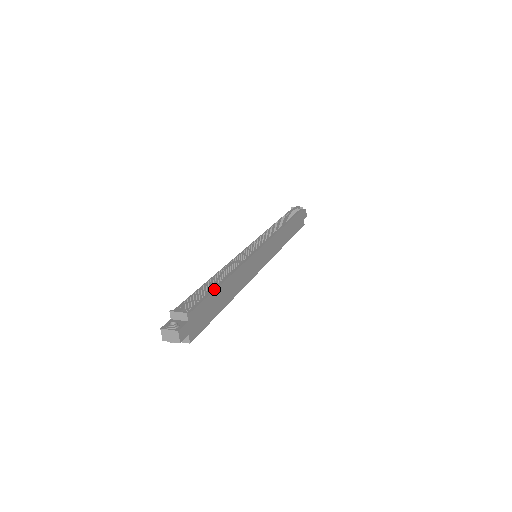
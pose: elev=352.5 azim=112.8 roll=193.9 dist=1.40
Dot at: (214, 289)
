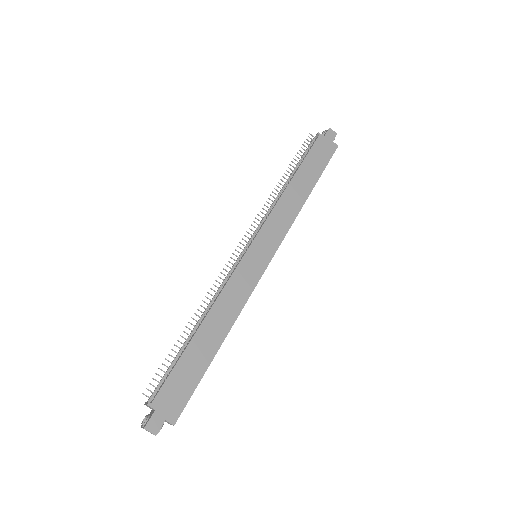
Dot at: (183, 351)
